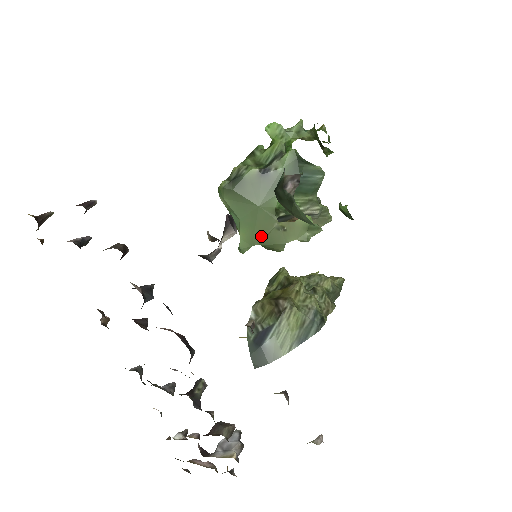
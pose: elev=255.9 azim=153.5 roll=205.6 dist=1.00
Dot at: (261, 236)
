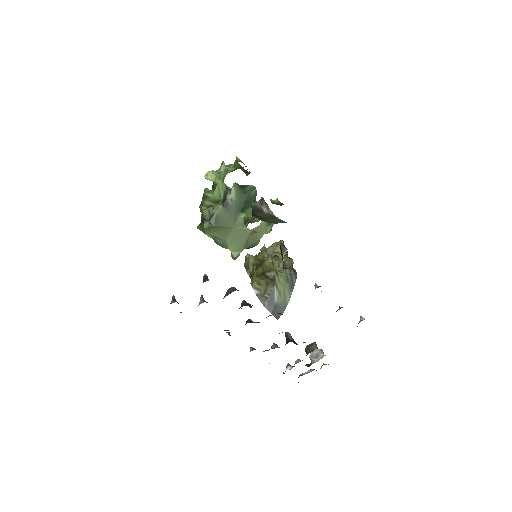
Dot at: (244, 243)
